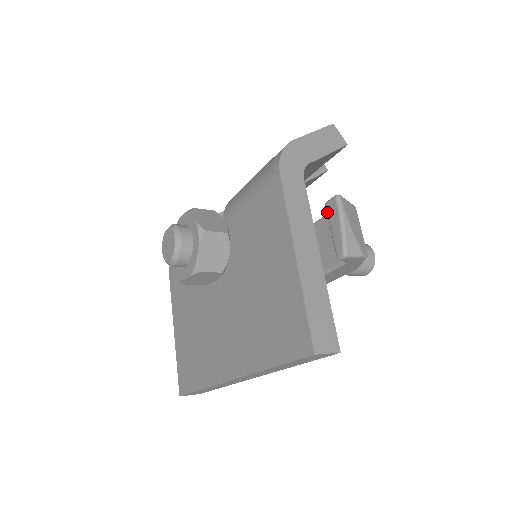
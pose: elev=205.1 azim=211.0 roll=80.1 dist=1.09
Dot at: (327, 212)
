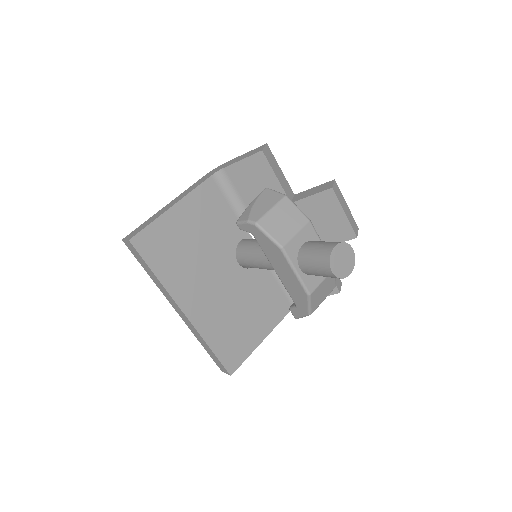
Dot at: occluded
